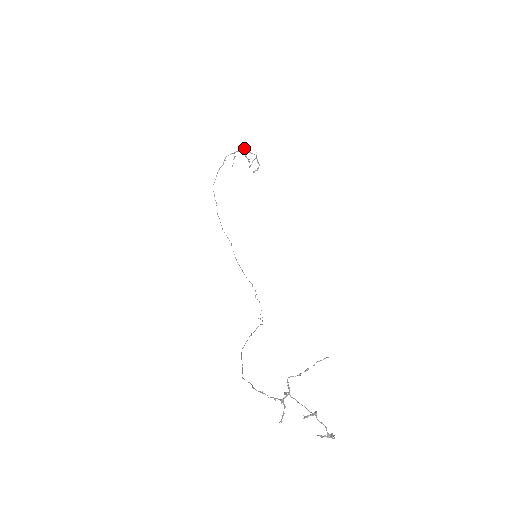
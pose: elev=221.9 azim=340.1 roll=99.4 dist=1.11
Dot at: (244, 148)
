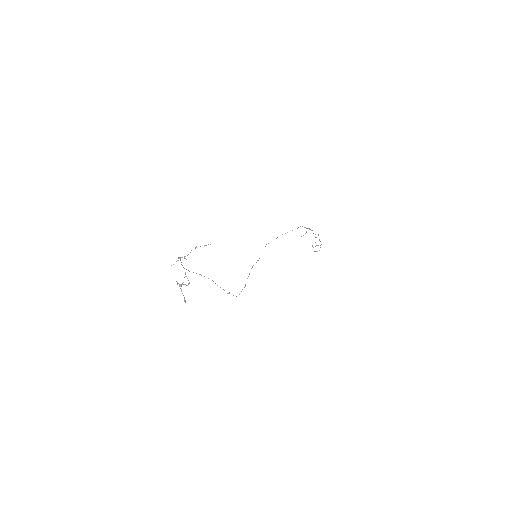
Dot at: occluded
